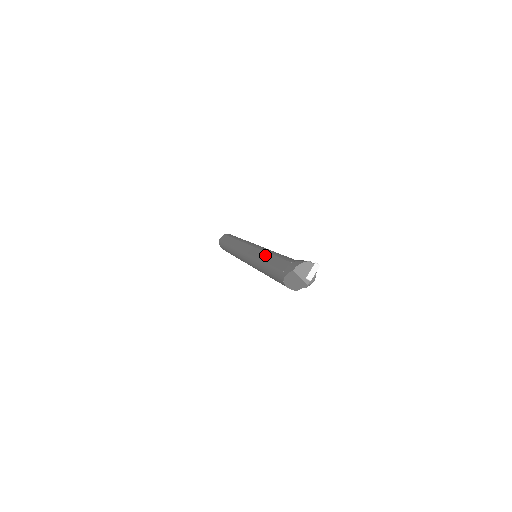
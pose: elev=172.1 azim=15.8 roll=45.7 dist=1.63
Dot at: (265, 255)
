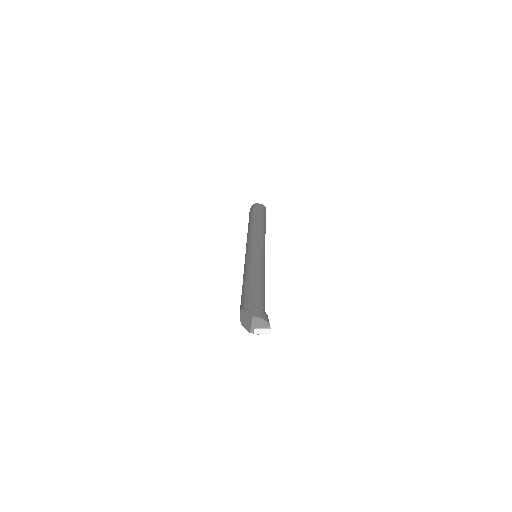
Dot at: (258, 271)
